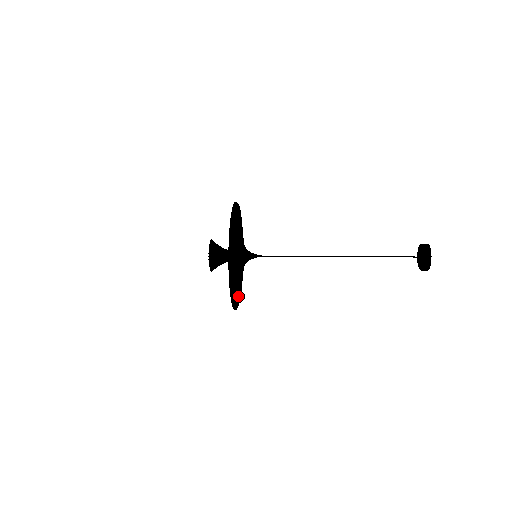
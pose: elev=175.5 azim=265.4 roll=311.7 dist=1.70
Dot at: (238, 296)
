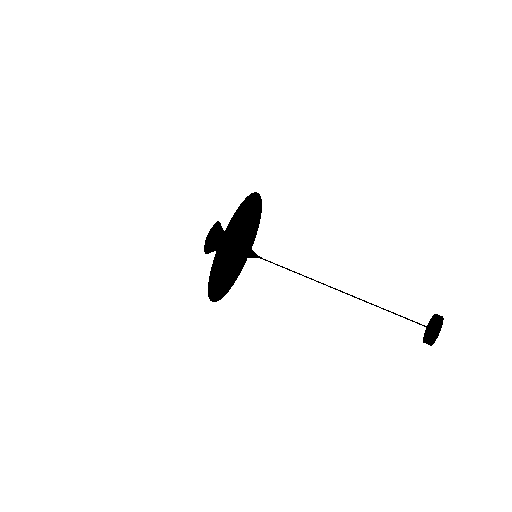
Dot at: occluded
